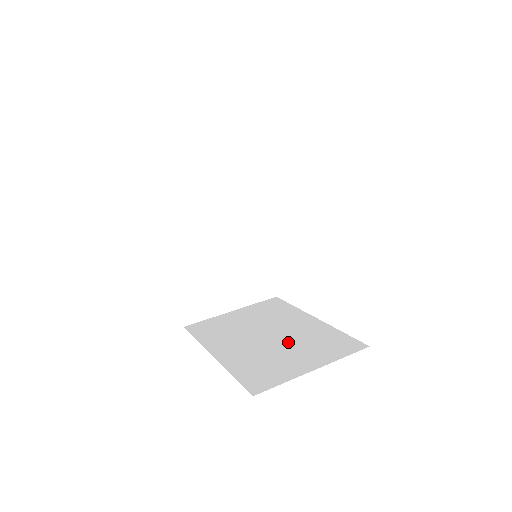
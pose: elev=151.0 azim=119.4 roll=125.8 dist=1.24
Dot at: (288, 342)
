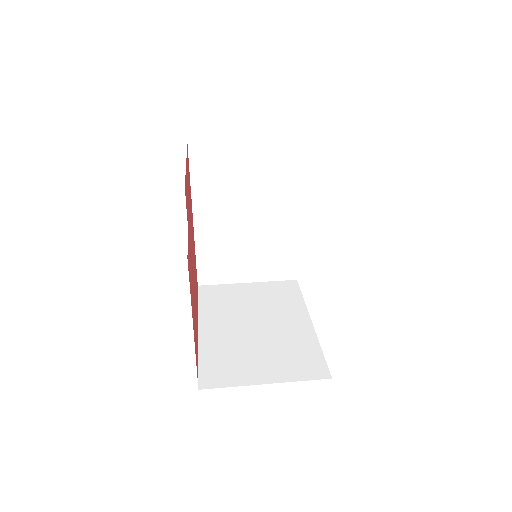
Dot at: (267, 341)
